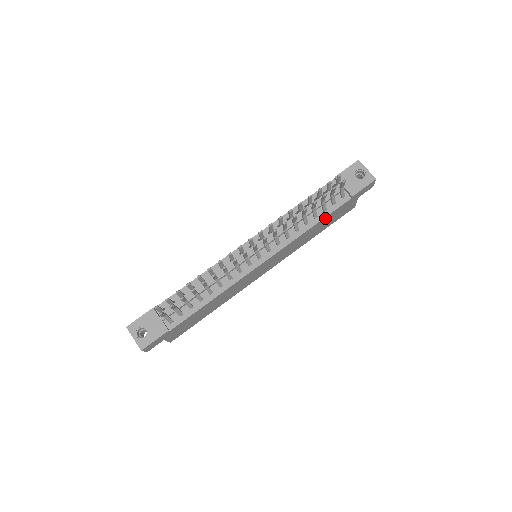
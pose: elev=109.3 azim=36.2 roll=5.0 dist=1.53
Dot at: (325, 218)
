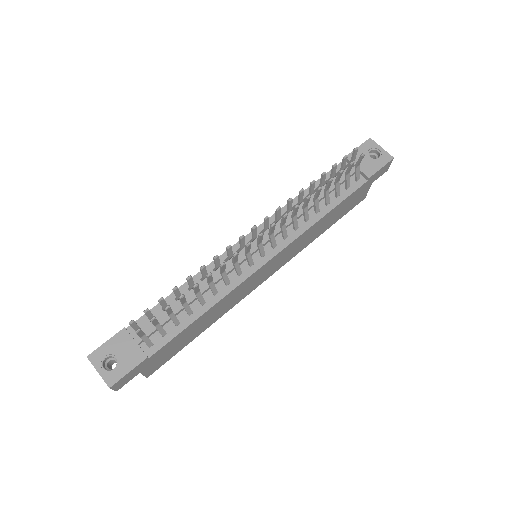
Dot at: (338, 205)
